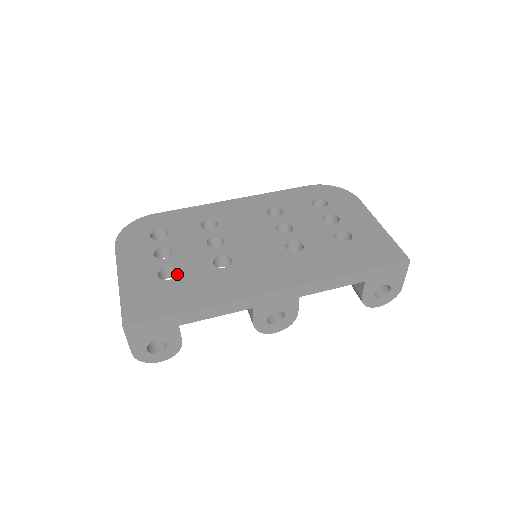
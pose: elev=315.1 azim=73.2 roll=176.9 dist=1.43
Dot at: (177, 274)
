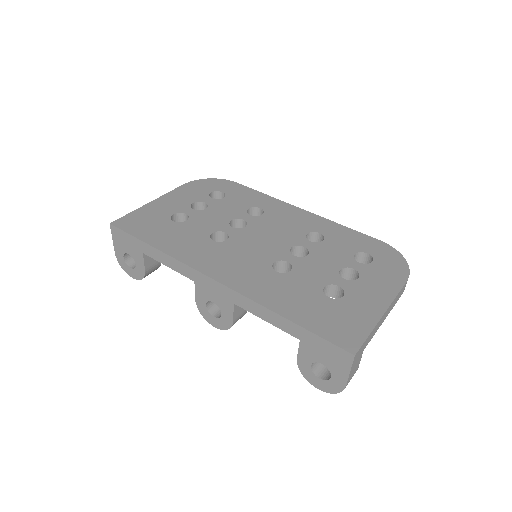
Dot at: (183, 222)
